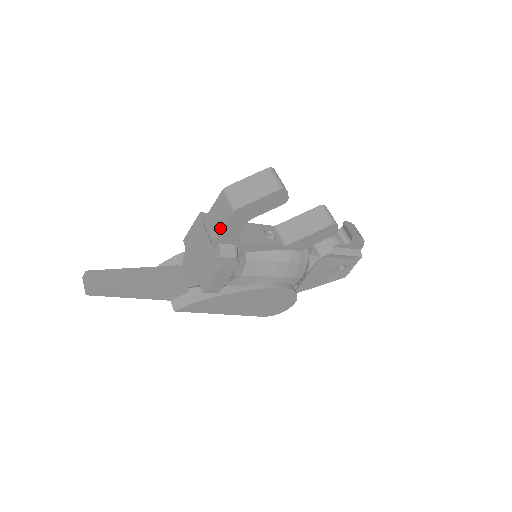
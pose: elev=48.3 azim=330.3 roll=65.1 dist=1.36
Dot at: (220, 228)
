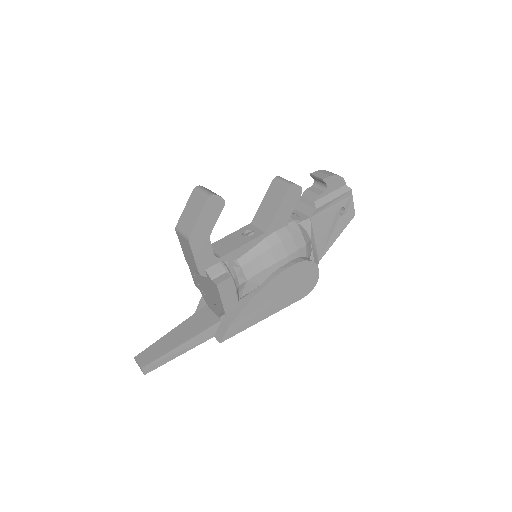
Dot at: (193, 259)
